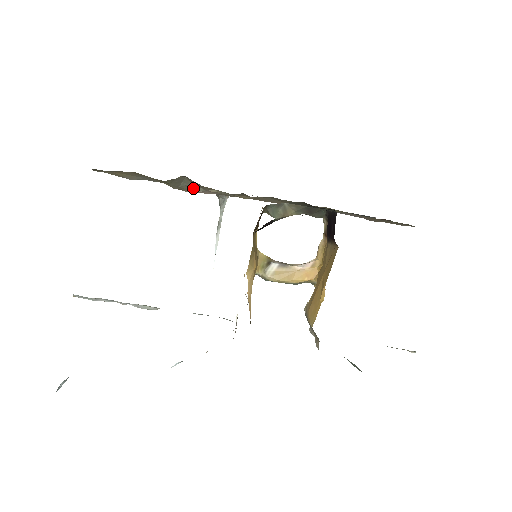
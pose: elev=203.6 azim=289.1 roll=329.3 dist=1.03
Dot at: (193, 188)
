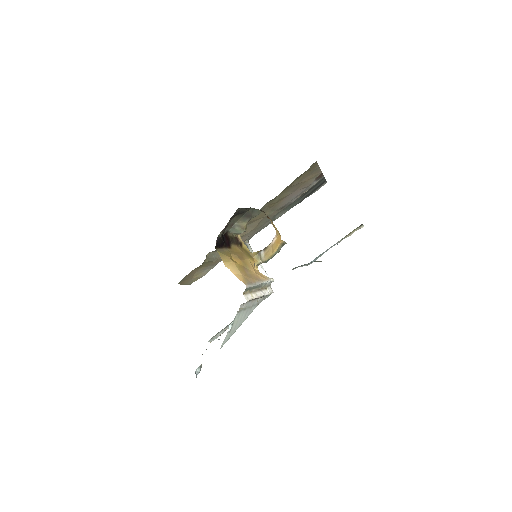
Dot at: occluded
